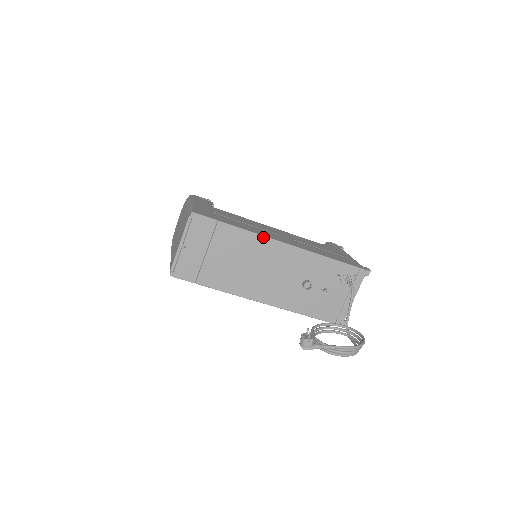
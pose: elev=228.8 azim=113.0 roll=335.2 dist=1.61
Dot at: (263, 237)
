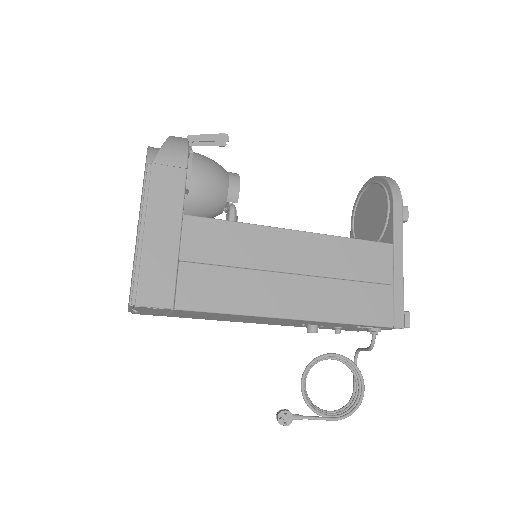
Dot at: (246, 316)
